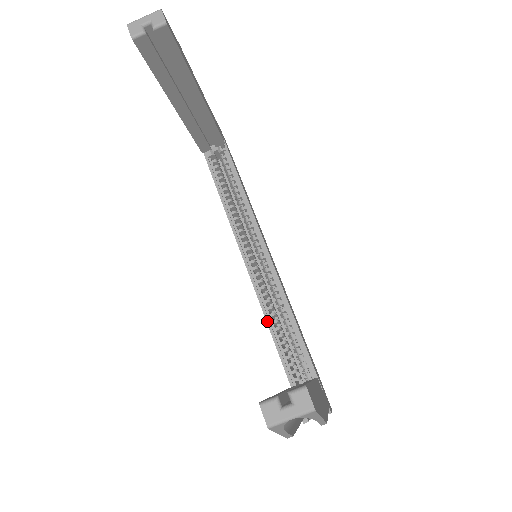
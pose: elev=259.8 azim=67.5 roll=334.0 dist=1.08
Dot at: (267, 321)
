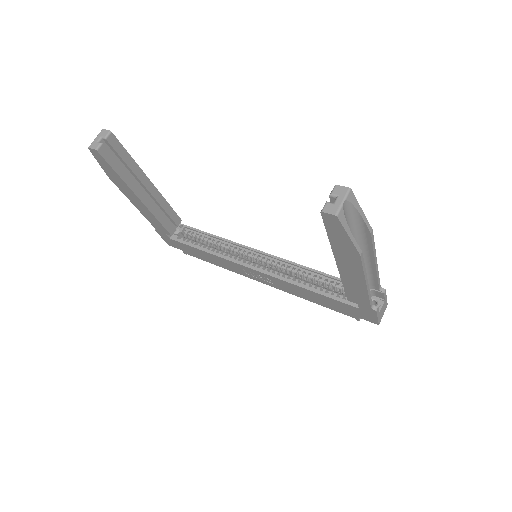
Dot at: (297, 285)
